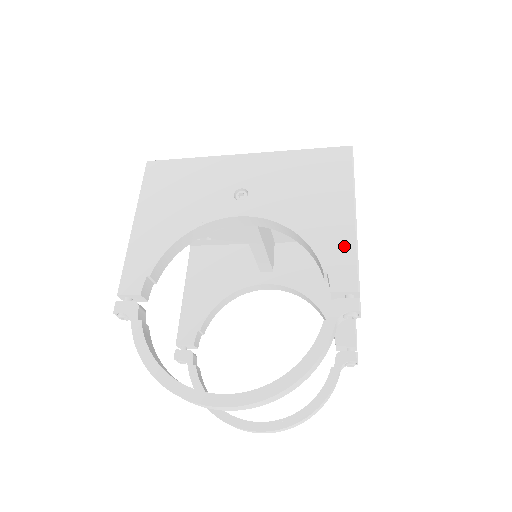
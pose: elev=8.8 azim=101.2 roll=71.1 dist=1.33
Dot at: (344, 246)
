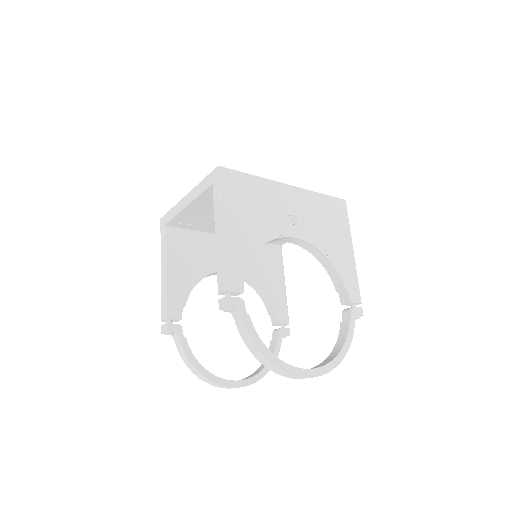
Dot at: (352, 272)
